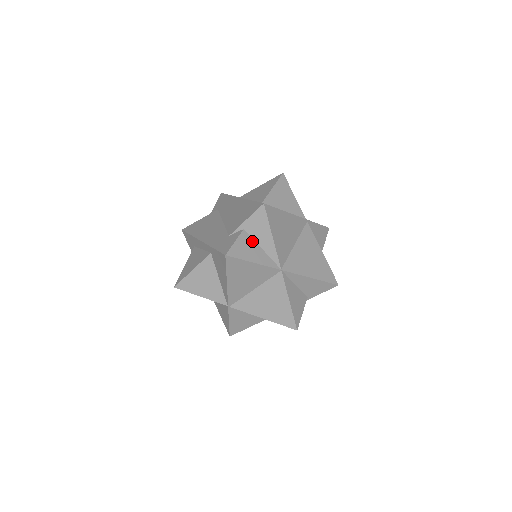
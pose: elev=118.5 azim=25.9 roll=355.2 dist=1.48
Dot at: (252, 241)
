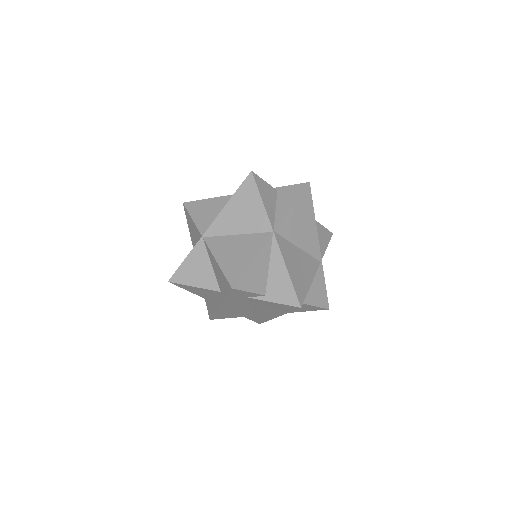
Dot at: (275, 199)
